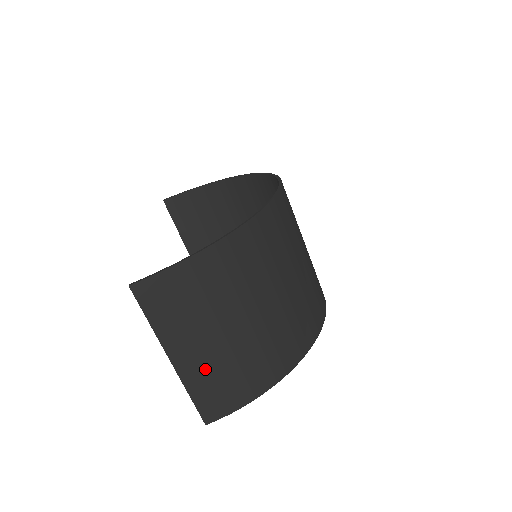
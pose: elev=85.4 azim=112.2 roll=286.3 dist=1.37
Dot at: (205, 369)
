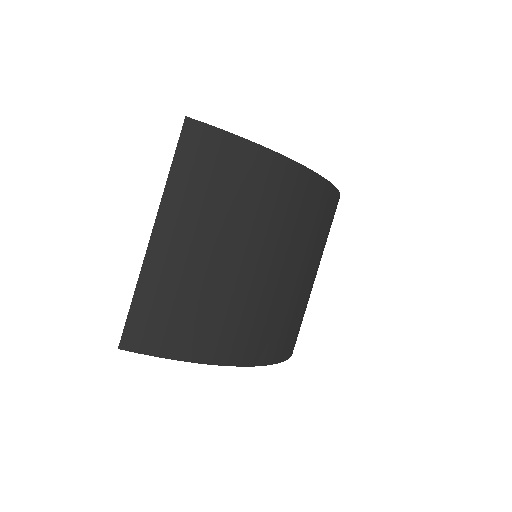
Dot at: (177, 276)
